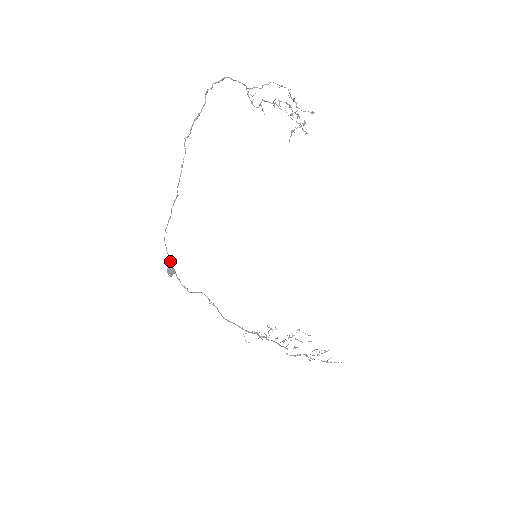
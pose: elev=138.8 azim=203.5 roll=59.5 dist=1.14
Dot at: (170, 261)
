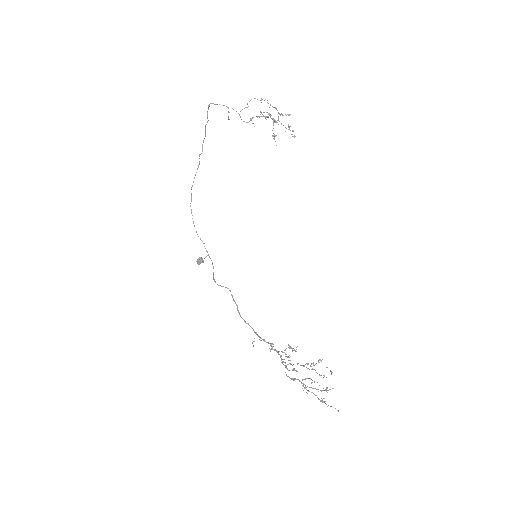
Dot at: (209, 256)
